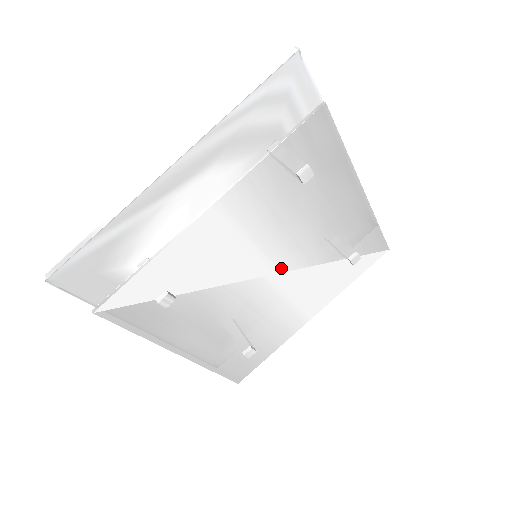
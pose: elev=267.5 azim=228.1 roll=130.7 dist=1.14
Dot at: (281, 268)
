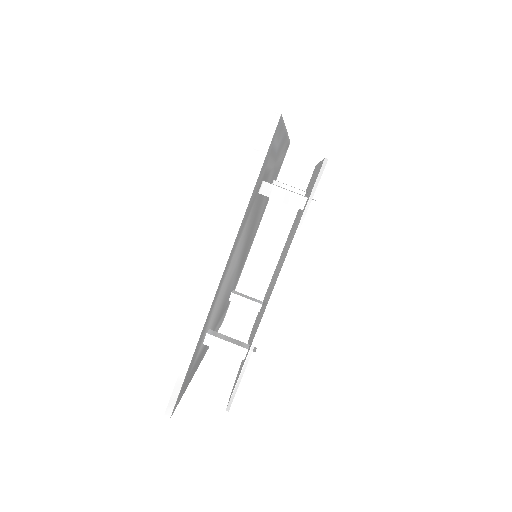
Dot at: occluded
